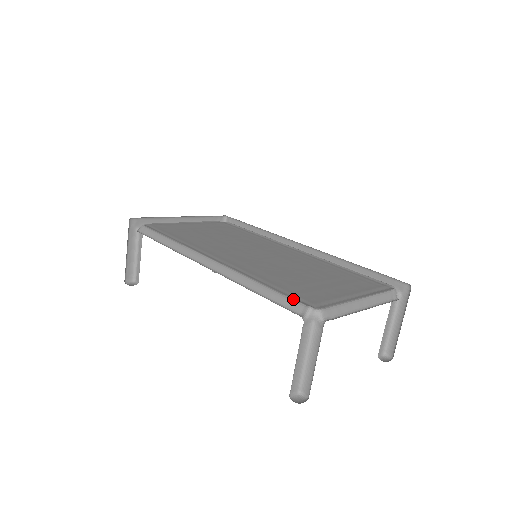
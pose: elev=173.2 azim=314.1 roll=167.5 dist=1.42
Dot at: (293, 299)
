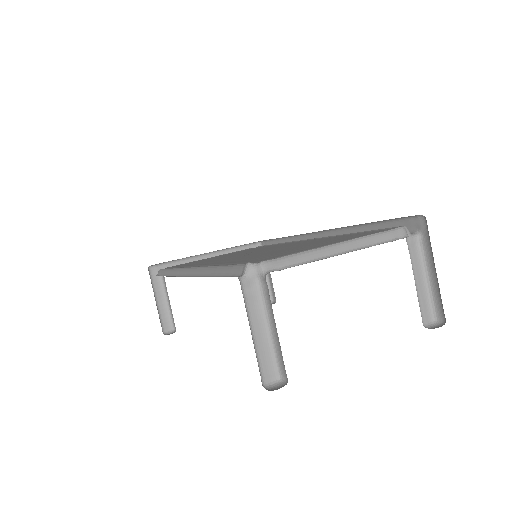
Dot at: (237, 264)
